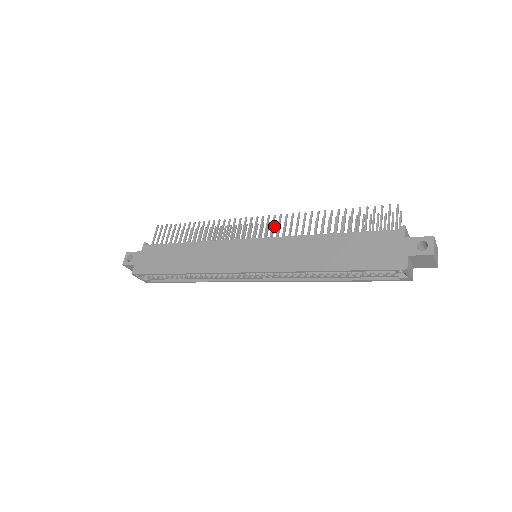
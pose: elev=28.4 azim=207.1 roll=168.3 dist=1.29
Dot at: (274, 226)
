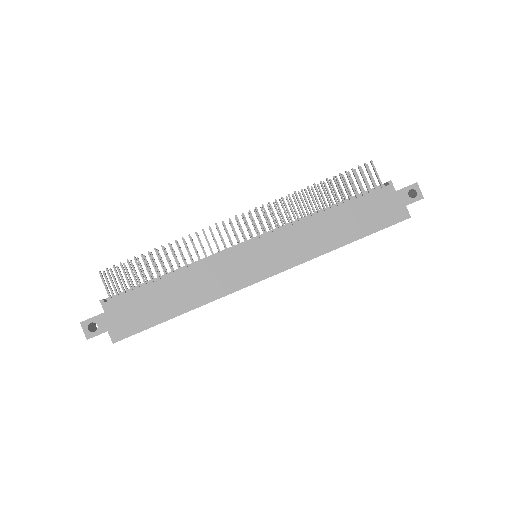
Dot at: occluded
